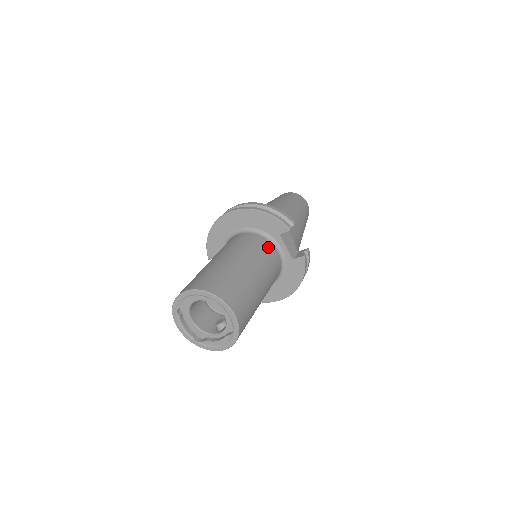
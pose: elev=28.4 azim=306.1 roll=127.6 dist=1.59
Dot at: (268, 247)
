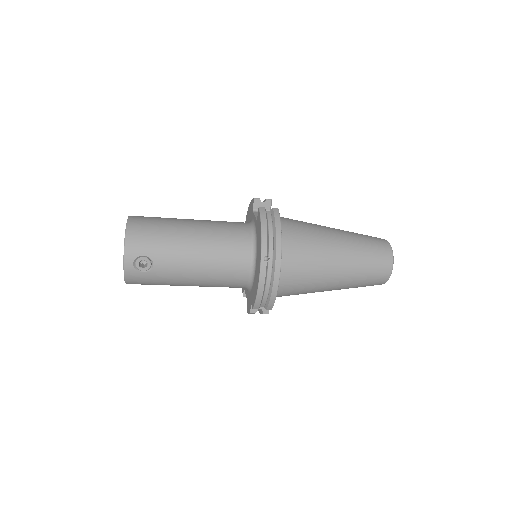
Dot at: (238, 222)
